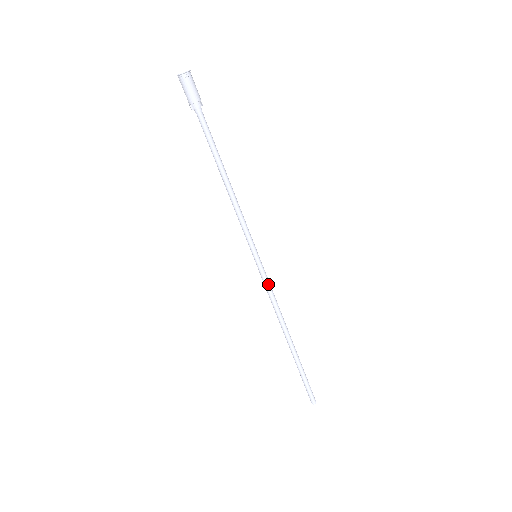
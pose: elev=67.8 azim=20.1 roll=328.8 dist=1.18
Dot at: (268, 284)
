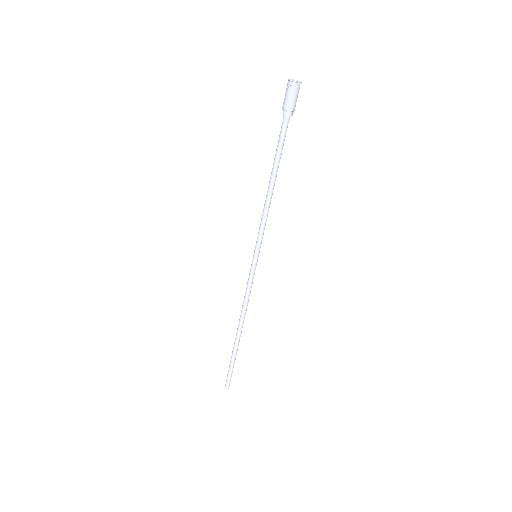
Dot at: (251, 282)
